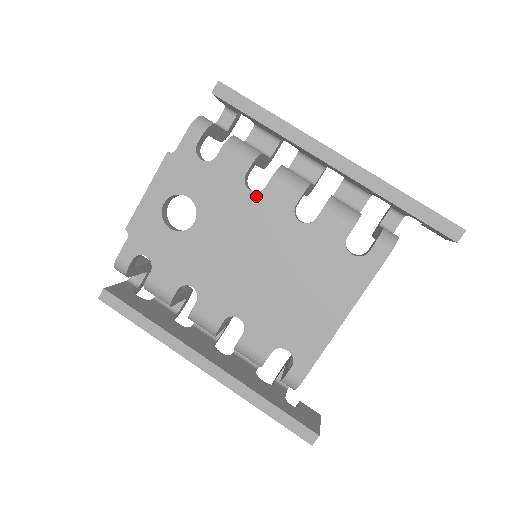
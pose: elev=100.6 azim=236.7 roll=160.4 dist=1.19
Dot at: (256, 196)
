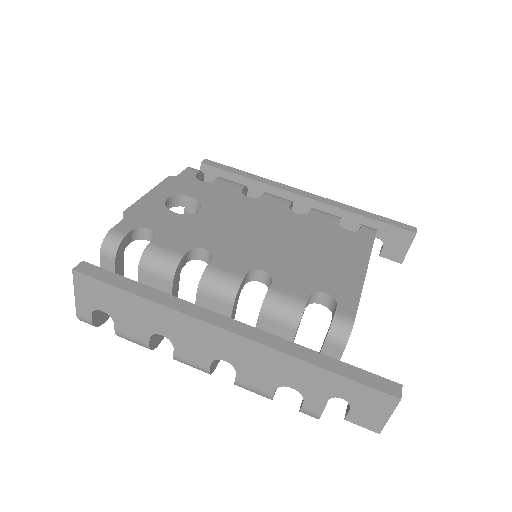
Dot at: (254, 200)
